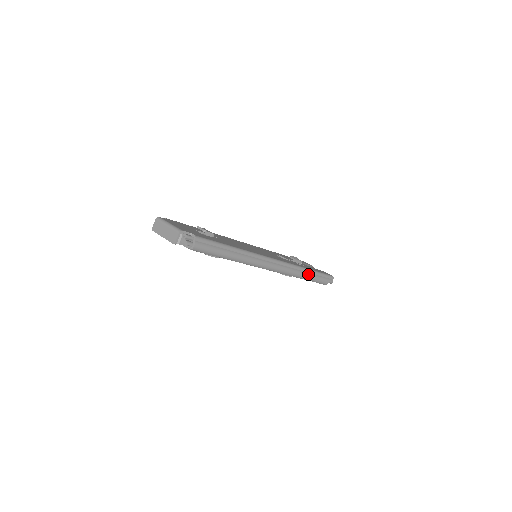
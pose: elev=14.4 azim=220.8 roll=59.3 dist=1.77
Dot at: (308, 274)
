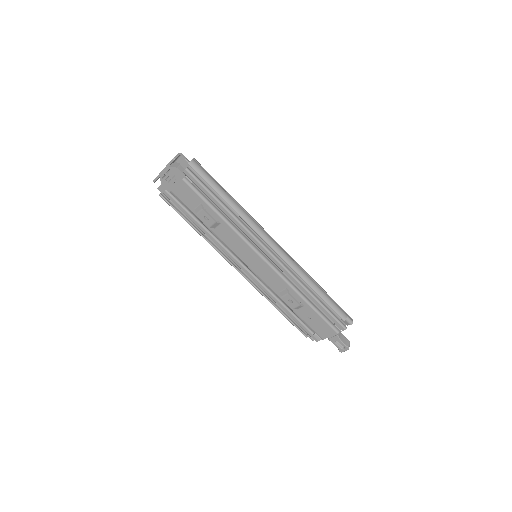
Dot at: (317, 285)
